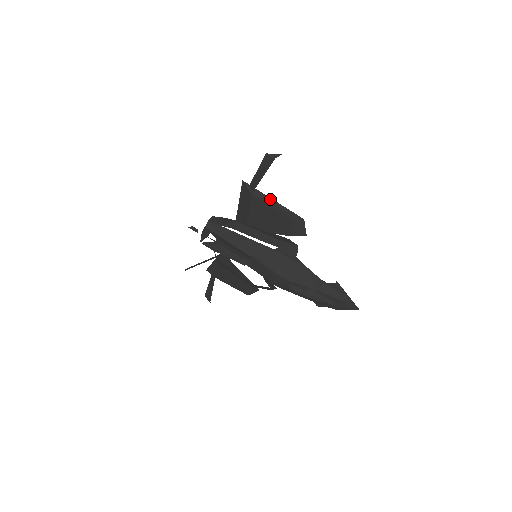
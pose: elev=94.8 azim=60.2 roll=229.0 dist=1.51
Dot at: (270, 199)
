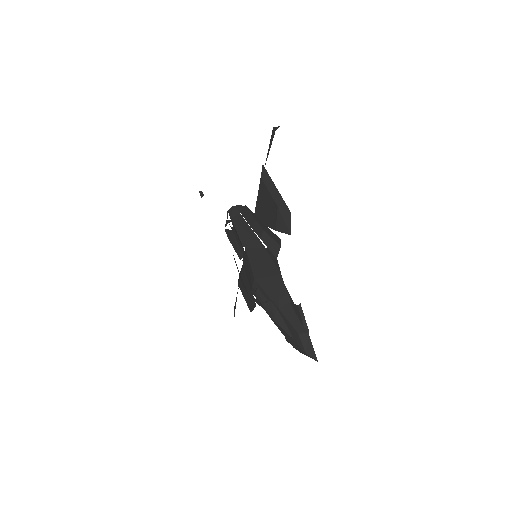
Dot at: (273, 185)
